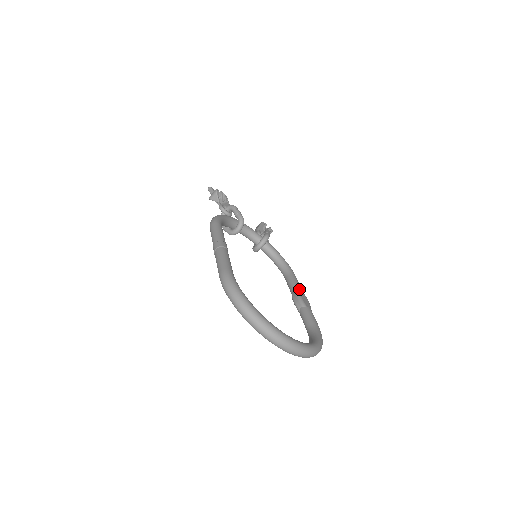
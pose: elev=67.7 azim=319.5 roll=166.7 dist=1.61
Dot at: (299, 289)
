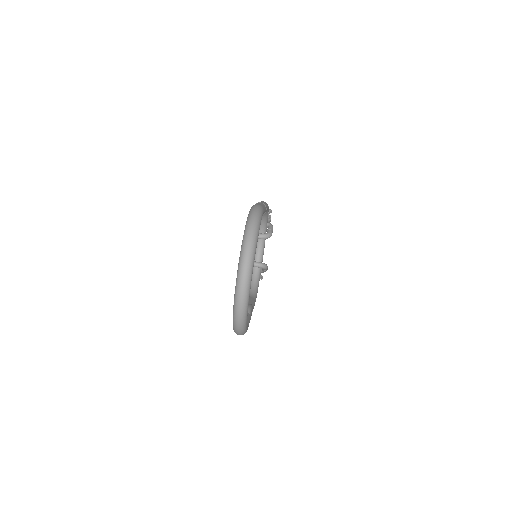
Dot at: (253, 307)
